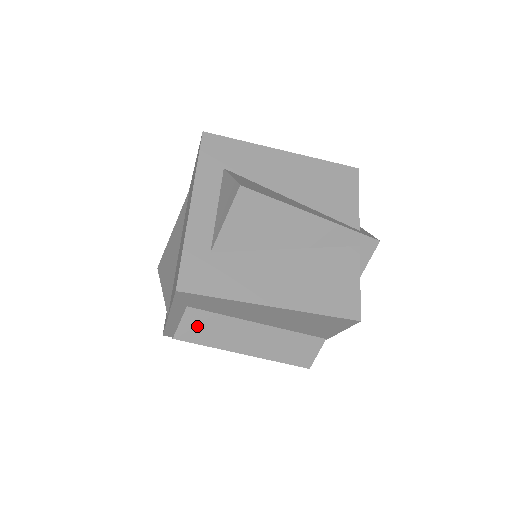
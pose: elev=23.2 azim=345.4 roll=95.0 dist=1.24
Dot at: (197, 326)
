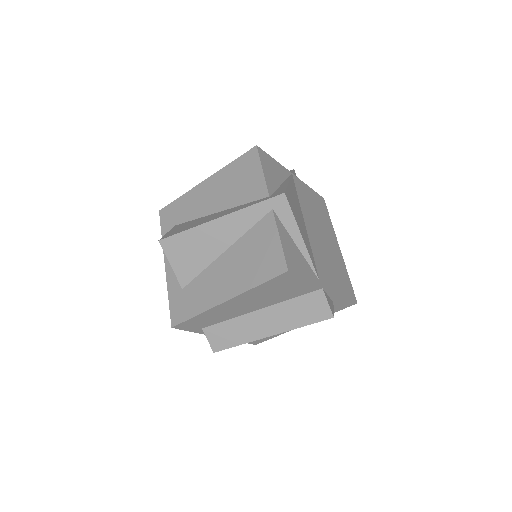
Dot at: (220, 337)
